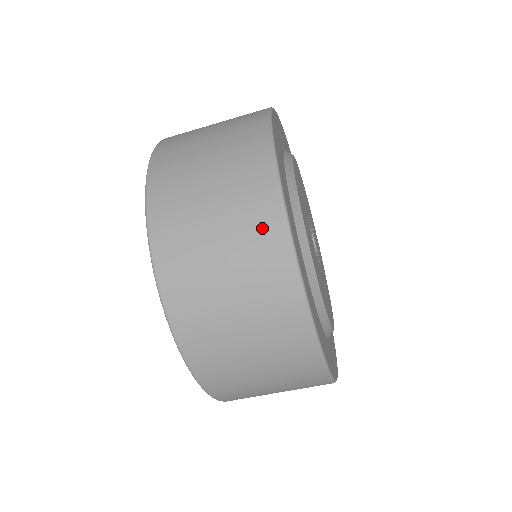
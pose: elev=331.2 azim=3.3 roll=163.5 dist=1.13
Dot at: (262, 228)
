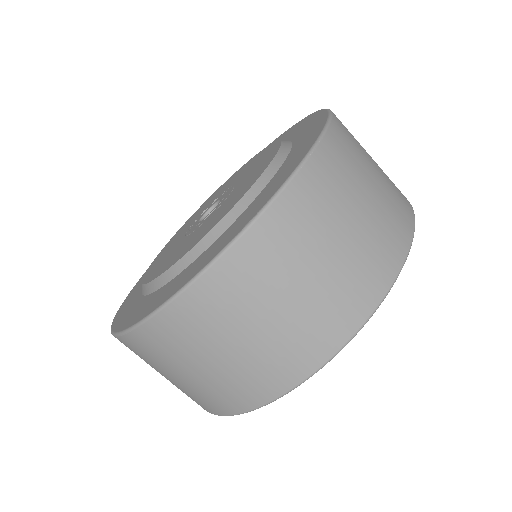
Dot at: (402, 202)
